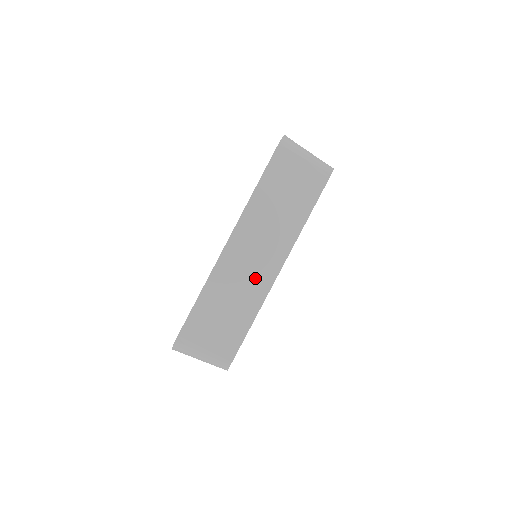
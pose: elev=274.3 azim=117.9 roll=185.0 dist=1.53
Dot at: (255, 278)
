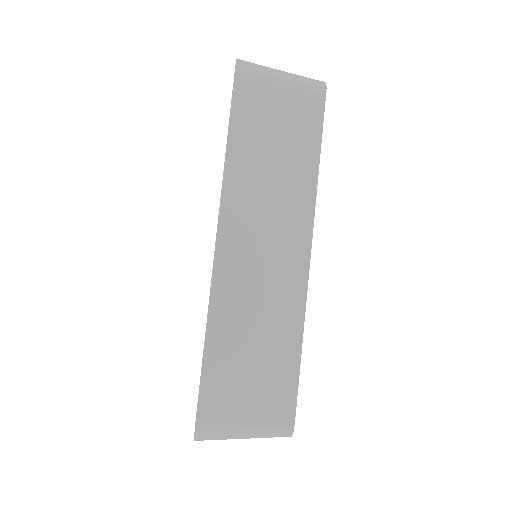
Dot at: (279, 279)
